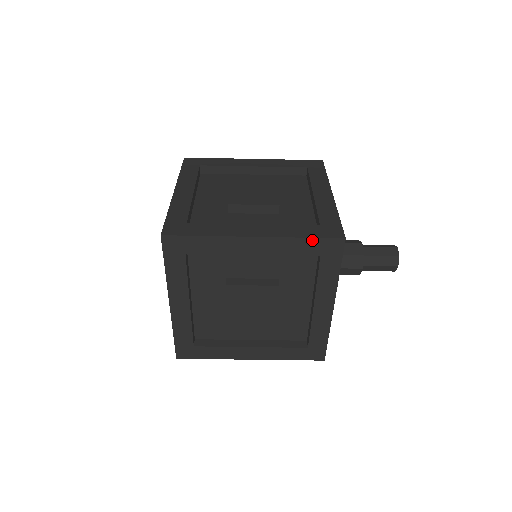
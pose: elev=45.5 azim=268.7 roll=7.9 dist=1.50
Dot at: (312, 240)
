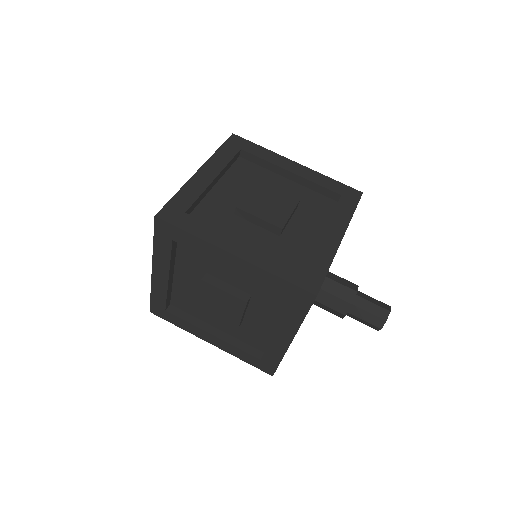
Dot at: (338, 183)
